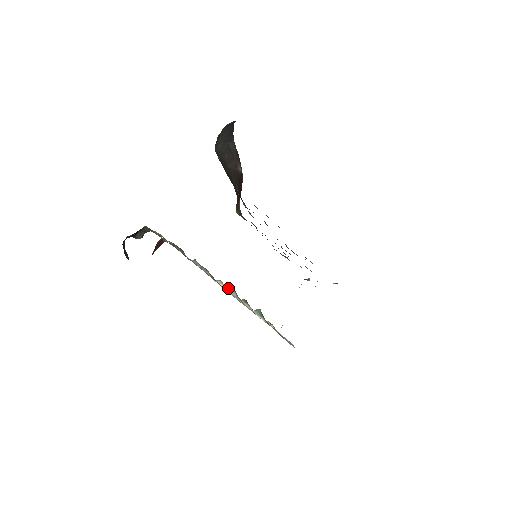
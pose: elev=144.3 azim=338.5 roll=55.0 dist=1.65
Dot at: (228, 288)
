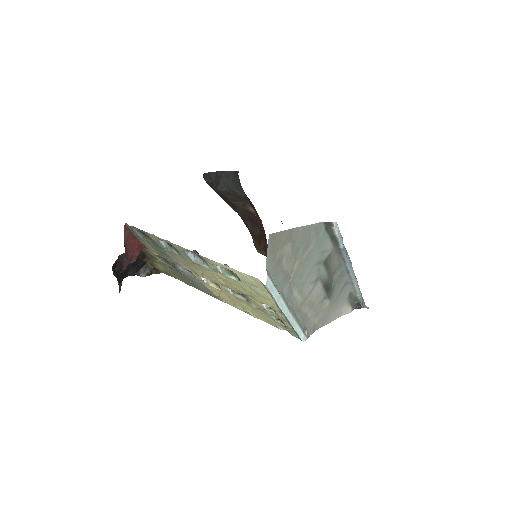
Dot at: (193, 256)
